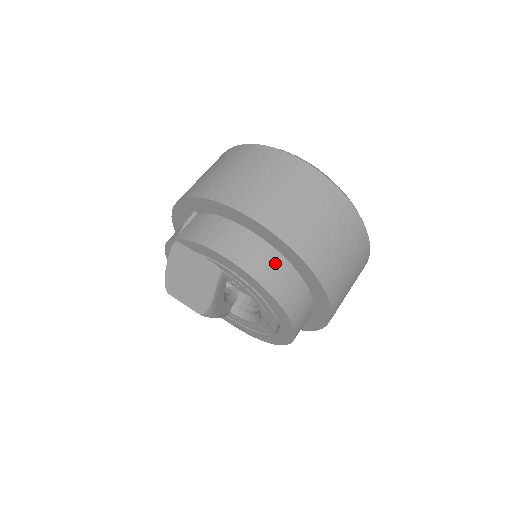
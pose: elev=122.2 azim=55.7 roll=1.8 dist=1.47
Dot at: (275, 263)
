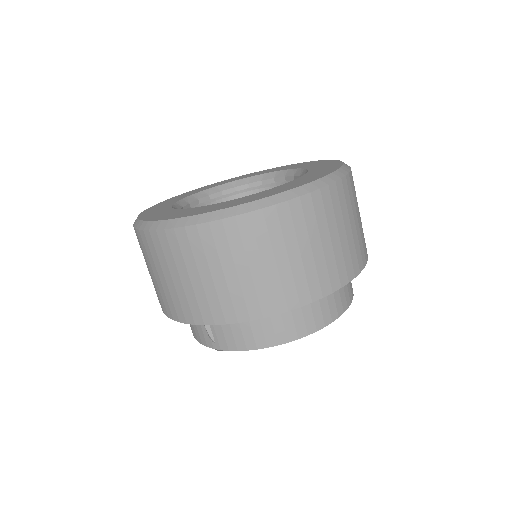
Dot at: (322, 299)
